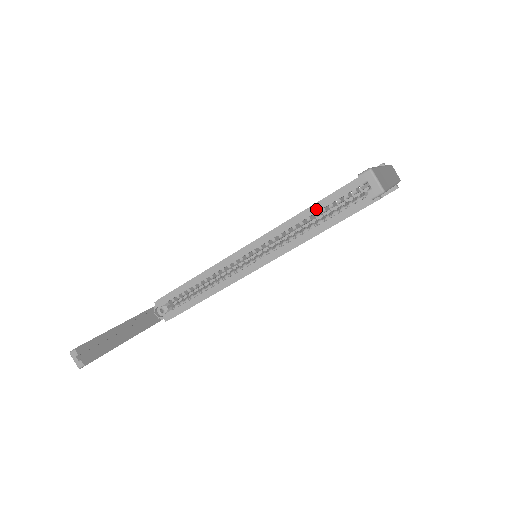
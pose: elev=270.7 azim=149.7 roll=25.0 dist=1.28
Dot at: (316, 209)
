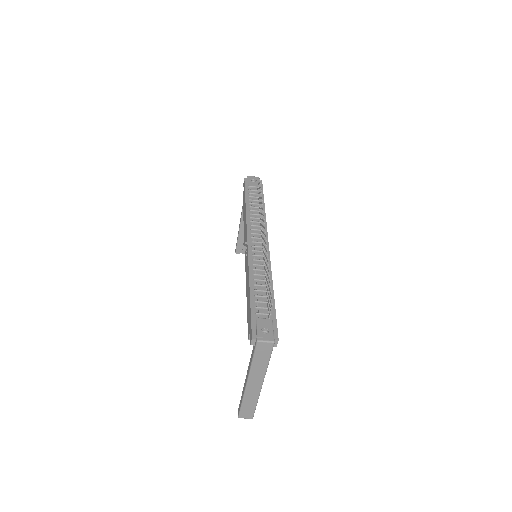
Dot at: occluded
